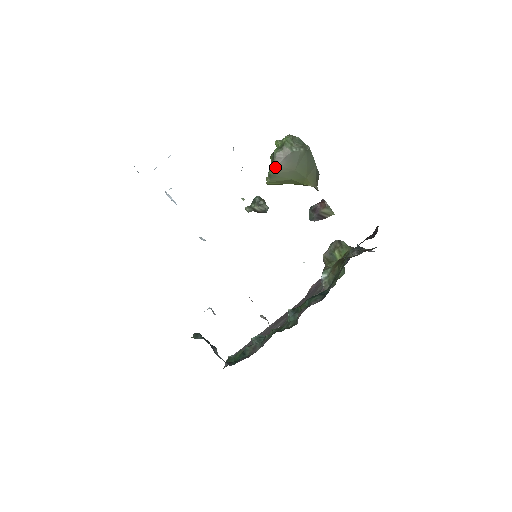
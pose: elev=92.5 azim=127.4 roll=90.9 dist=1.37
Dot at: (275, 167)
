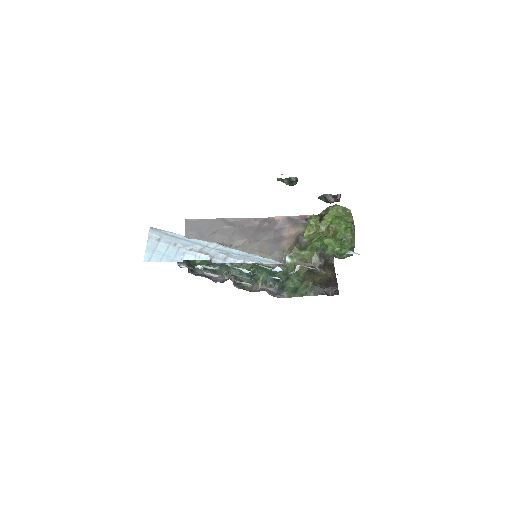
Dot at: occluded
